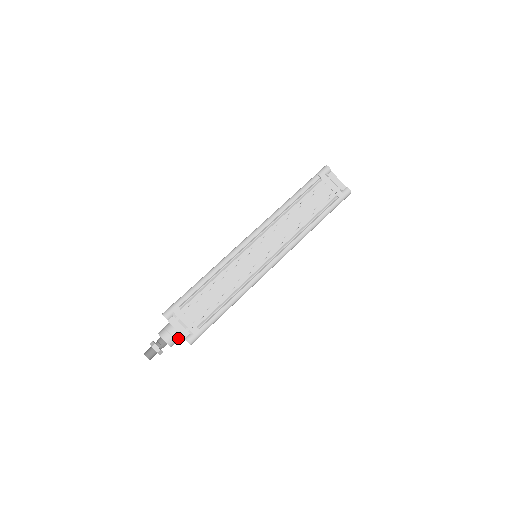
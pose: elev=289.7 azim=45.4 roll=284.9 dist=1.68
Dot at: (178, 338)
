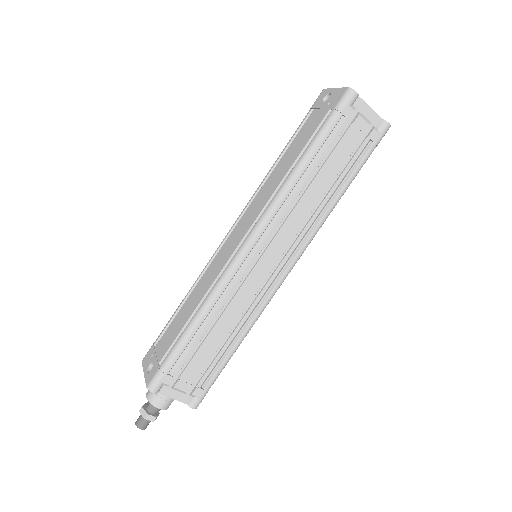
Dot at: occluded
